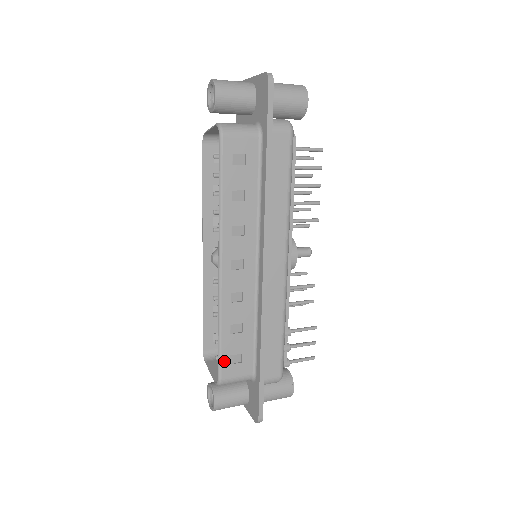
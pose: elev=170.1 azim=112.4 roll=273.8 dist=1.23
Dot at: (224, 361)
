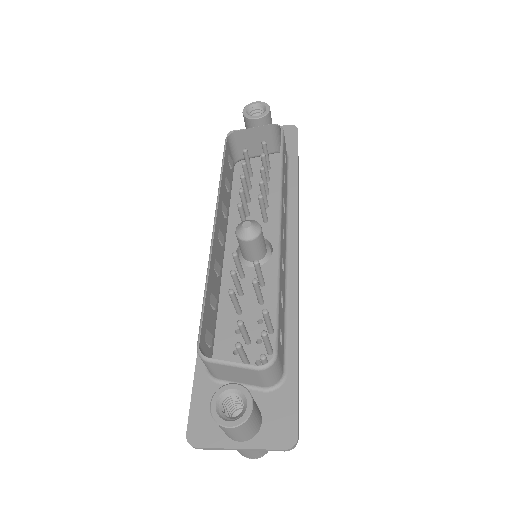
Dot at: (279, 330)
